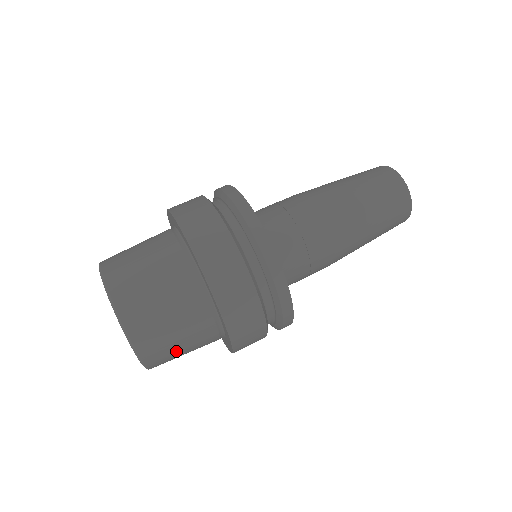
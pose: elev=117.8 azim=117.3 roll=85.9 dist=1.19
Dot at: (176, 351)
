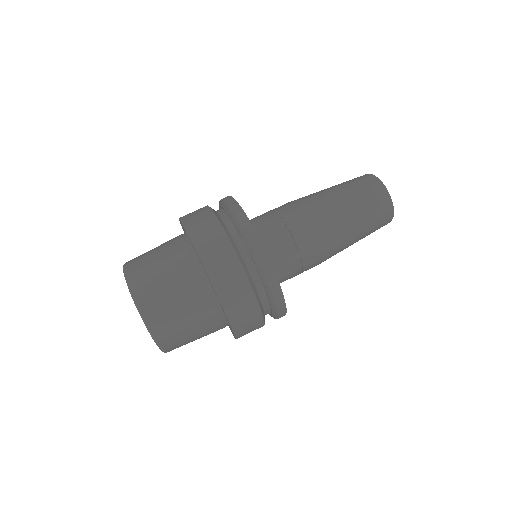
Dot at: (169, 303)
